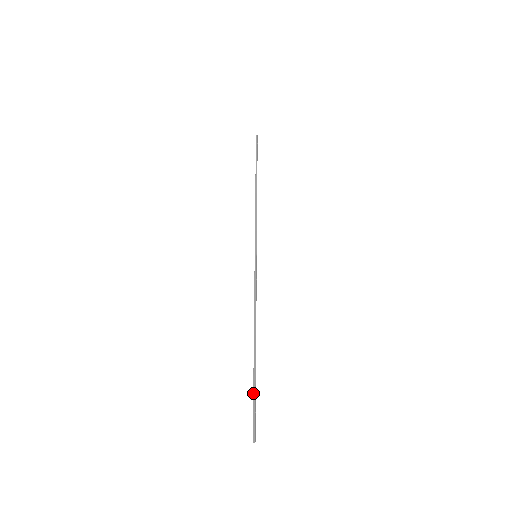
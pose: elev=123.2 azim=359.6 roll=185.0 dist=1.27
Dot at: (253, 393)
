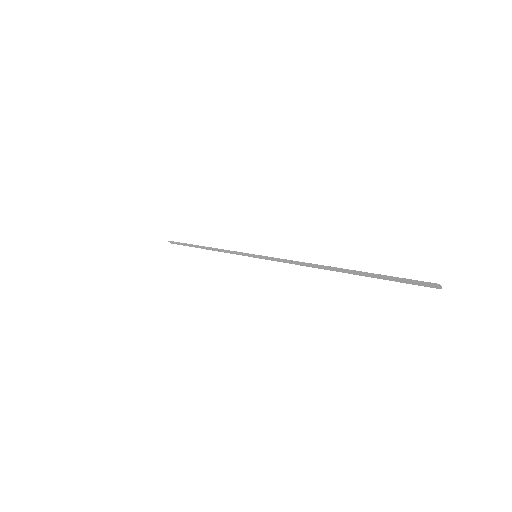
Dot at: (382, 278)
